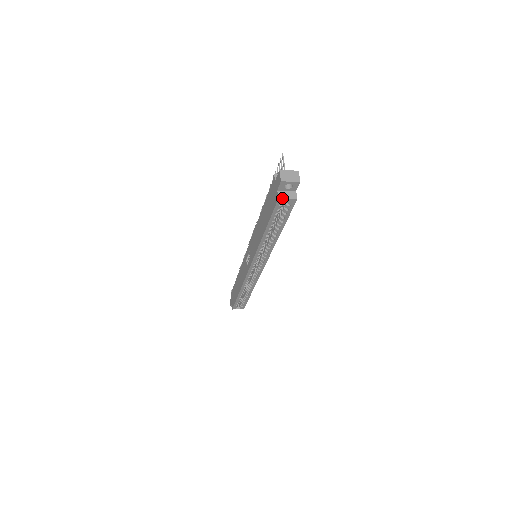
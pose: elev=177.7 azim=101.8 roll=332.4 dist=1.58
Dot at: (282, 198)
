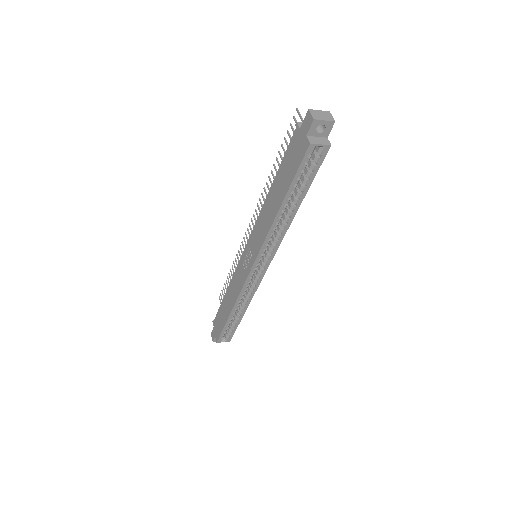
Dot at: (314, 143)
